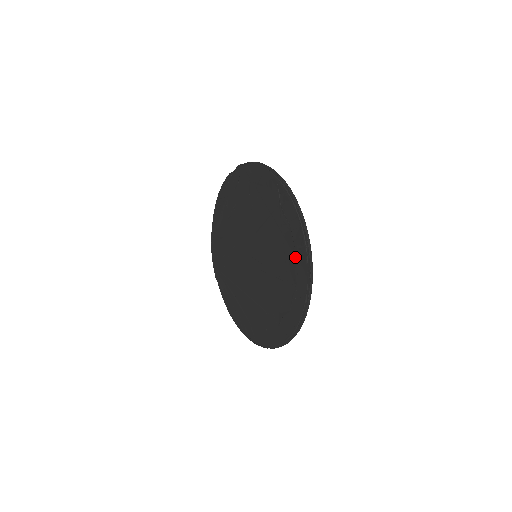
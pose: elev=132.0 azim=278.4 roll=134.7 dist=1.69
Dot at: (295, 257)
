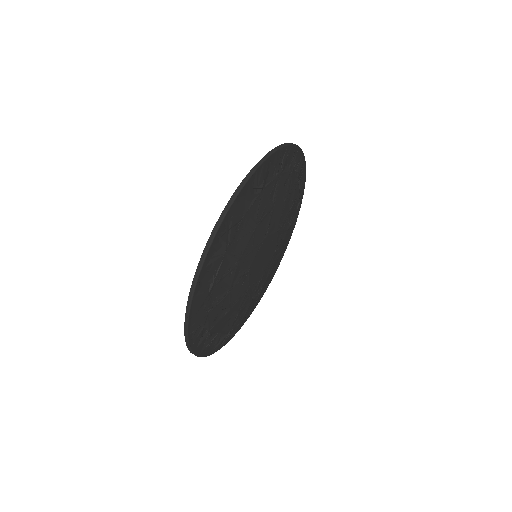
Dot at: occluded
